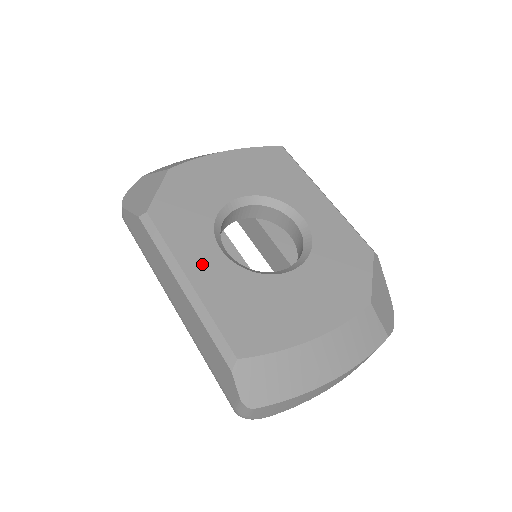
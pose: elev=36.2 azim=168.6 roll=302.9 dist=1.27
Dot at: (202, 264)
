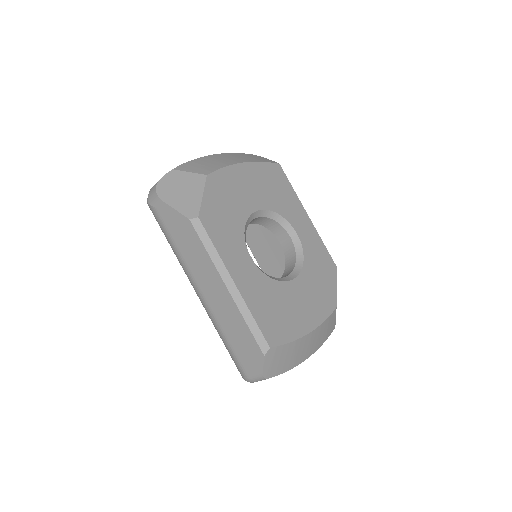
Dot at: (241, 270)
